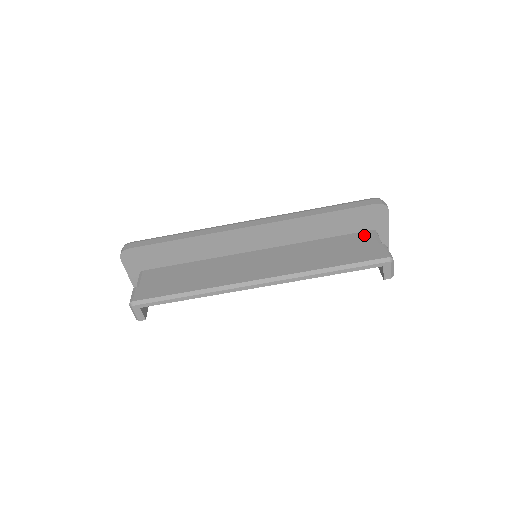
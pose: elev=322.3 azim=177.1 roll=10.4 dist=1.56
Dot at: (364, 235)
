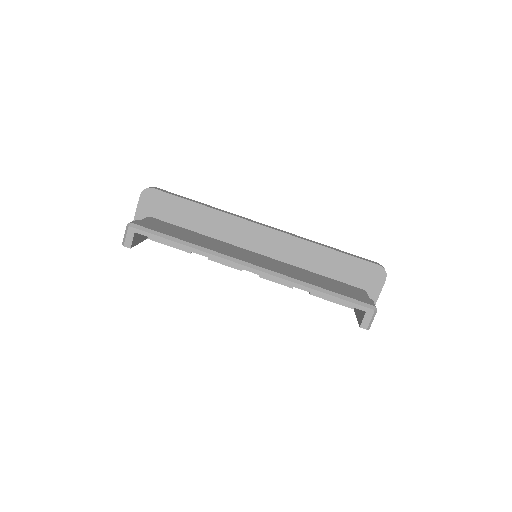
Dot at: (356, 288)
